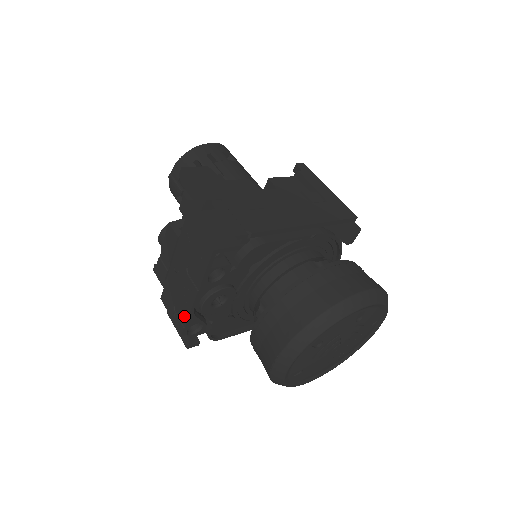
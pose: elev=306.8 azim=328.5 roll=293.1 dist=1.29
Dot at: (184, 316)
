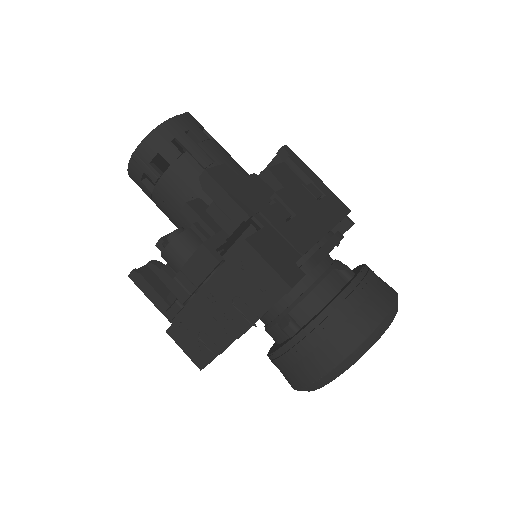
Dot at: (219, 346)
